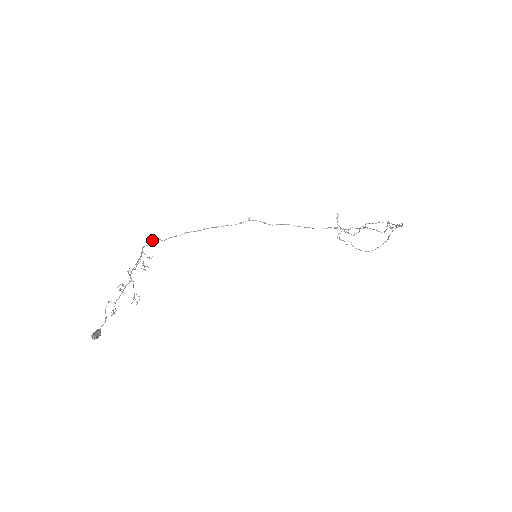
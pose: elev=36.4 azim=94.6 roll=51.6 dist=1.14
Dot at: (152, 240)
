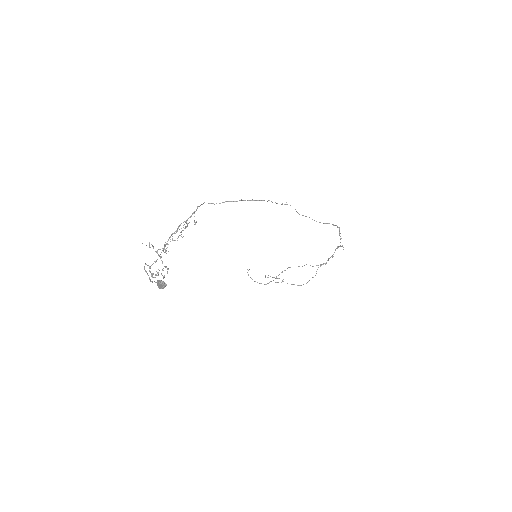
Dot at: (202, 204)
